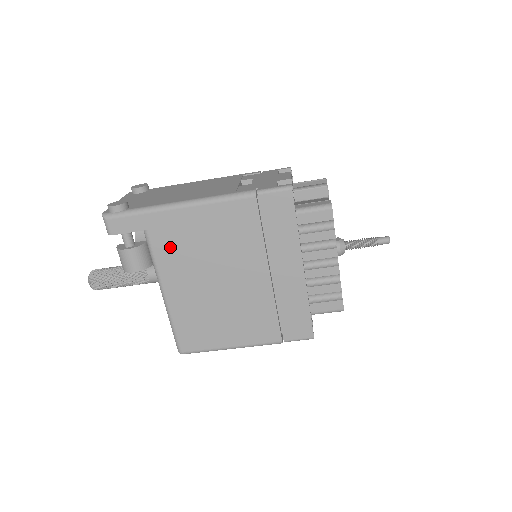
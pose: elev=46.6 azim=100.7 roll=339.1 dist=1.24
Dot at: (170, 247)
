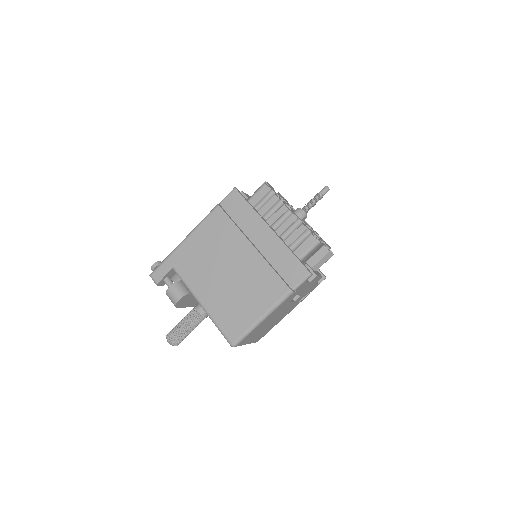
Dot at: (190, 269)
